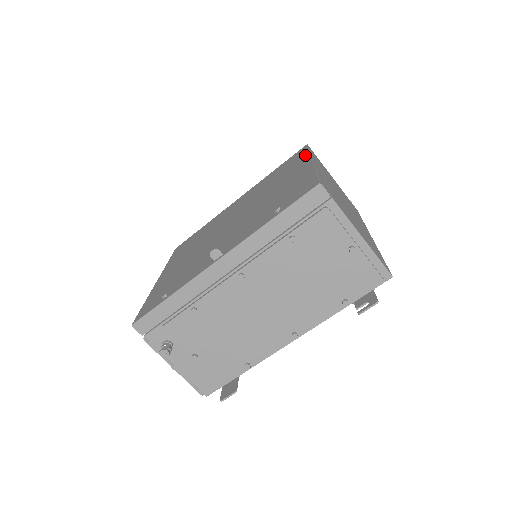
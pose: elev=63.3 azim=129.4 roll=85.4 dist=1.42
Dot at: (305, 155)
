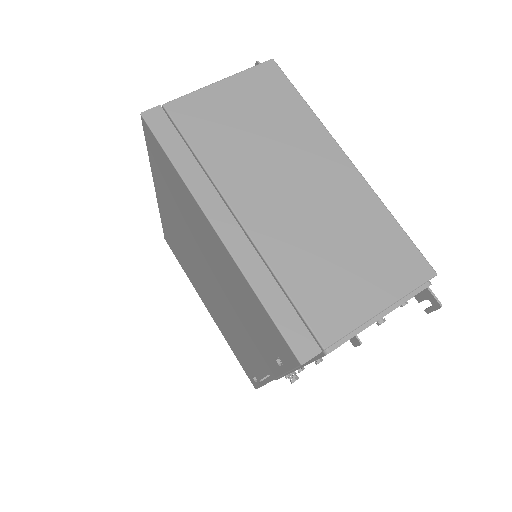
Dot at: (179, 181)
